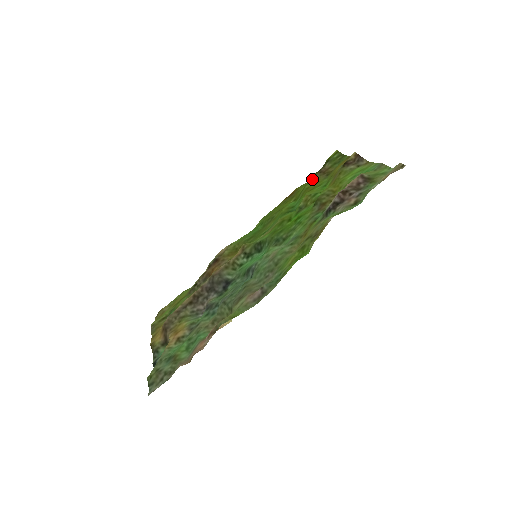
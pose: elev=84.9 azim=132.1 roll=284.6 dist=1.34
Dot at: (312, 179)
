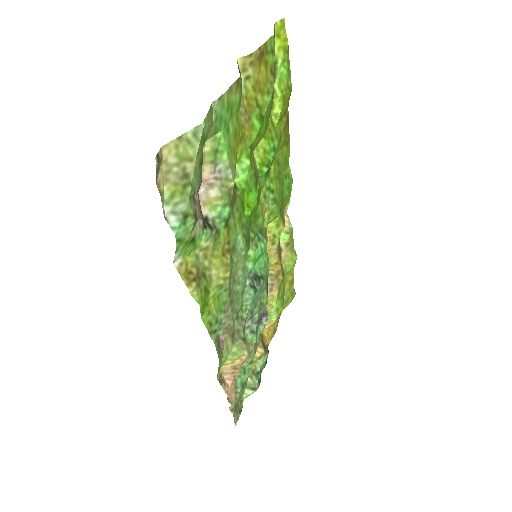
Dot at: (273, 98)
